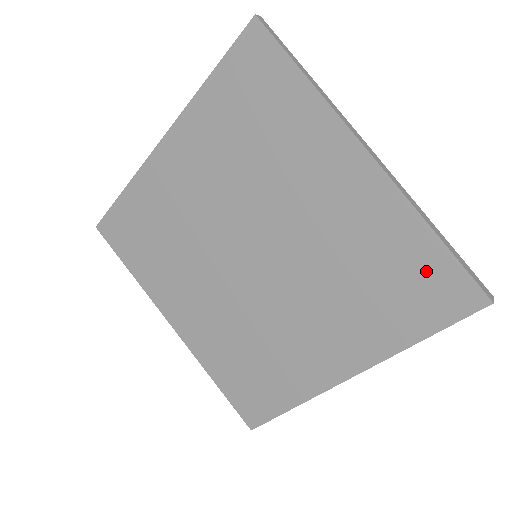
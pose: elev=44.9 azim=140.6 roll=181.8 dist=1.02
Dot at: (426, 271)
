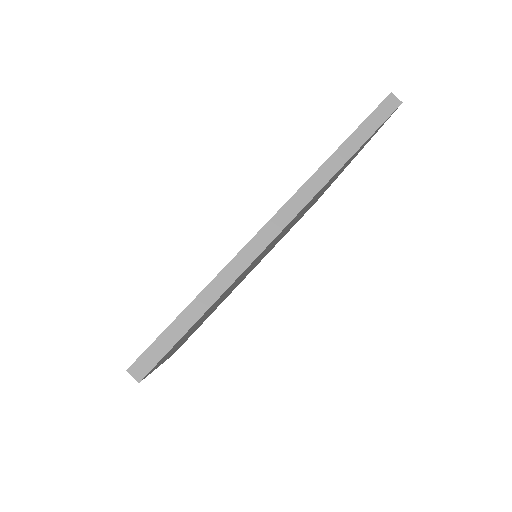
Dot at: occluded
